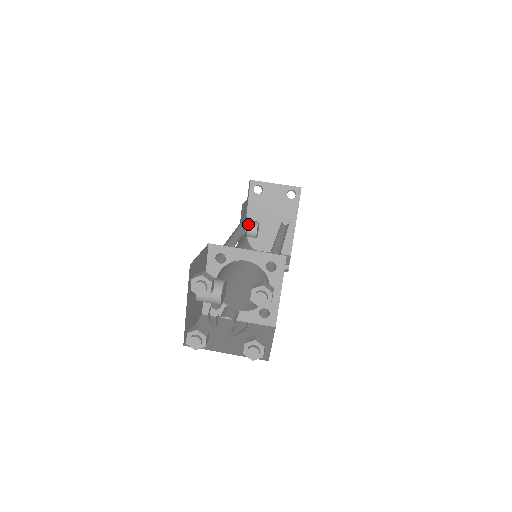
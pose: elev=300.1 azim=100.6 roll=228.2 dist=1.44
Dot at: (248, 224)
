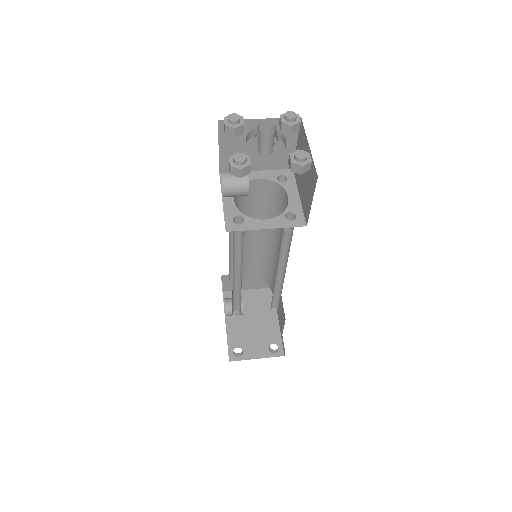
Dot at: occluded
